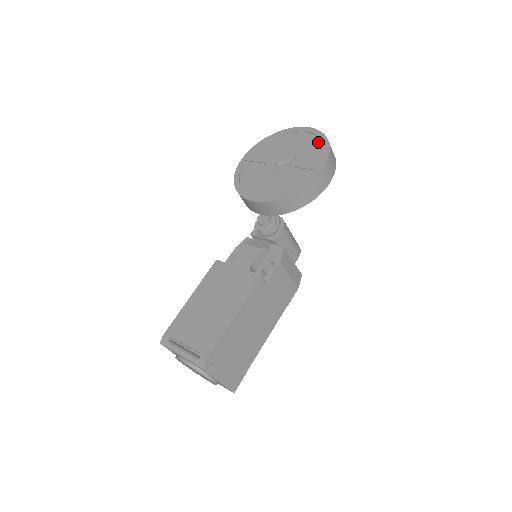
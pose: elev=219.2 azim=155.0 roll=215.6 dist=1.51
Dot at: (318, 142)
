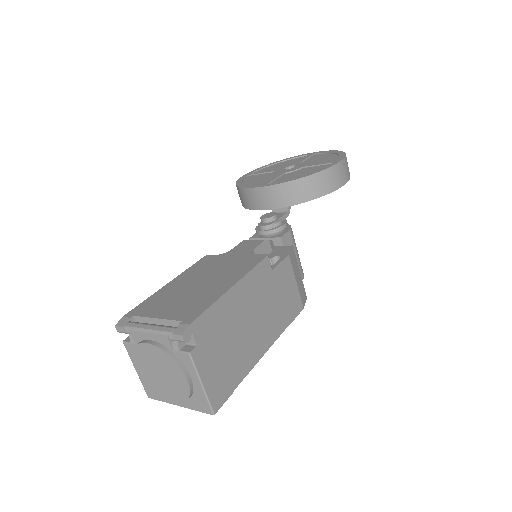
Dot at: (331, 154)
